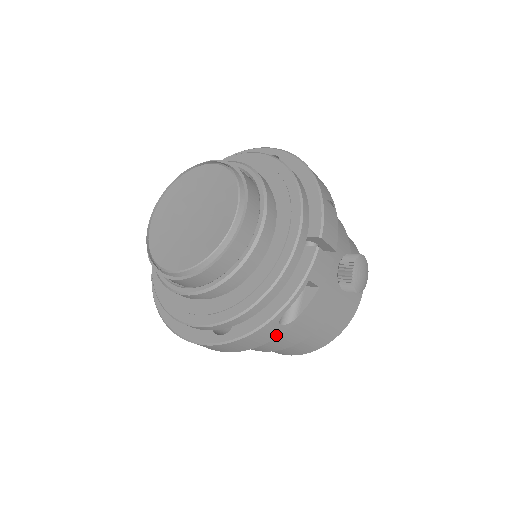
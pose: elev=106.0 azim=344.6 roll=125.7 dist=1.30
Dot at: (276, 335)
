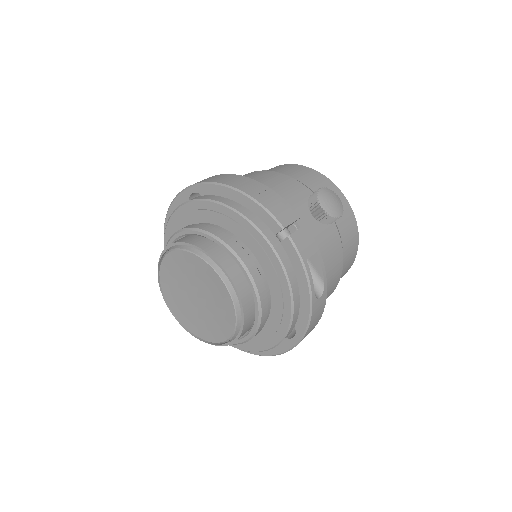
Dot at: (324, 303)
